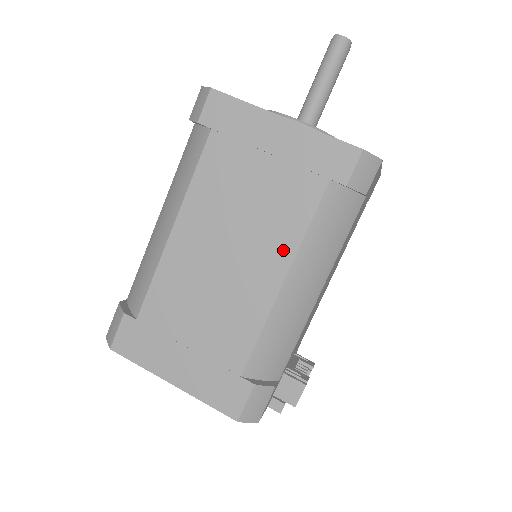
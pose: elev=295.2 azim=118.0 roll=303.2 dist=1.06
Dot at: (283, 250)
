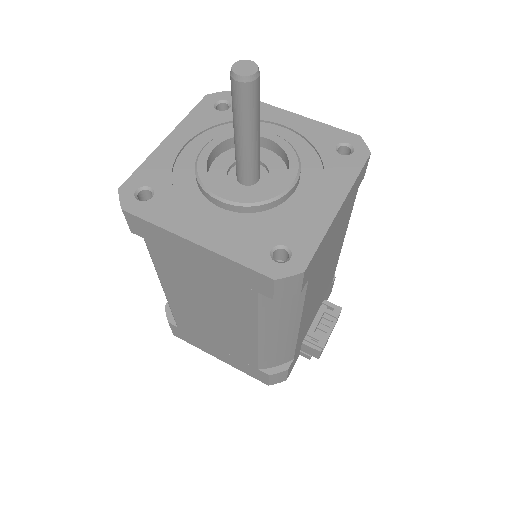
Dot at: (247, 322)
